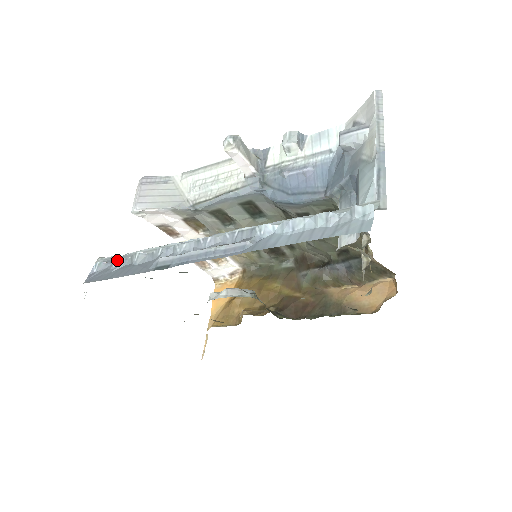
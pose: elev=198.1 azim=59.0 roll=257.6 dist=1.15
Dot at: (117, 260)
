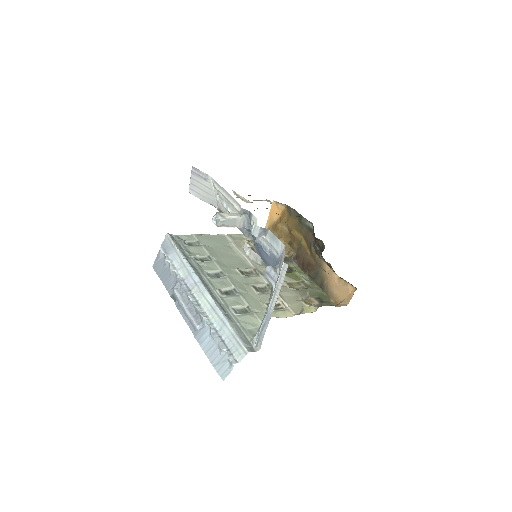
Dot at: (165, 262)
